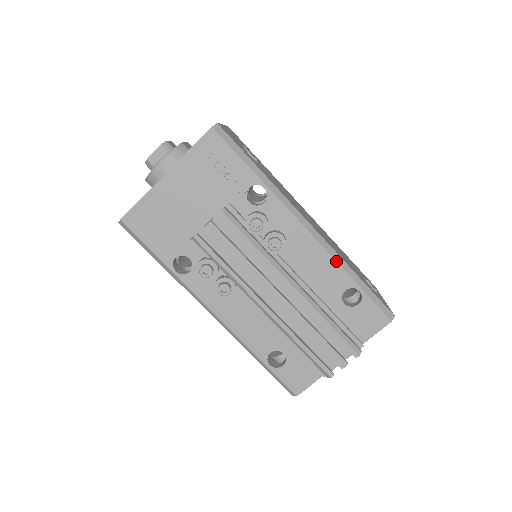
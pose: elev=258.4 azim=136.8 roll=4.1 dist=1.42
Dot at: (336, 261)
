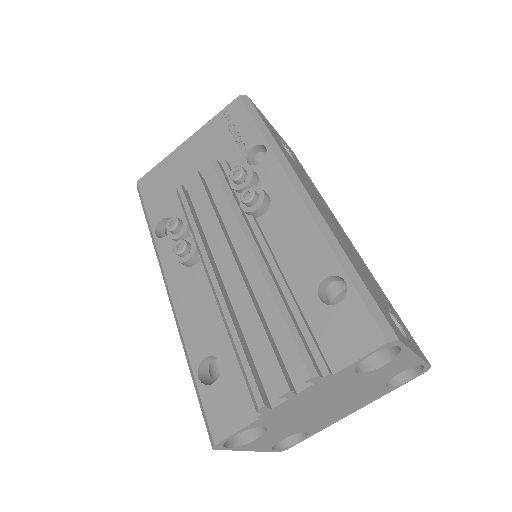
Dot at: (323, 234)
